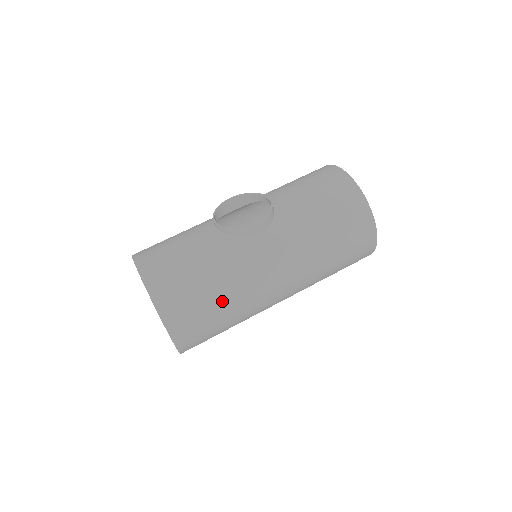
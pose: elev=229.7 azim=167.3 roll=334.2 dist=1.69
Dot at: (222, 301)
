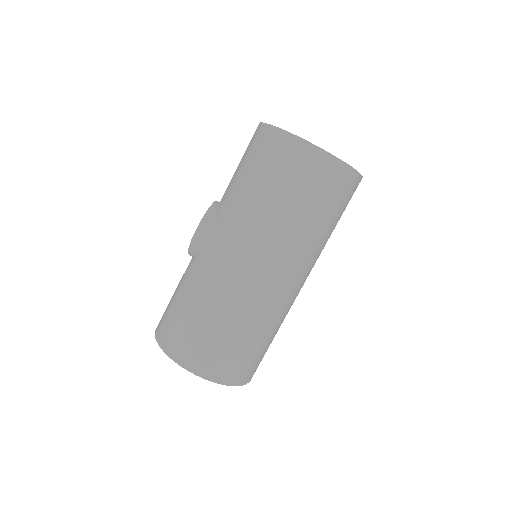
Dot at: (207, 313)
